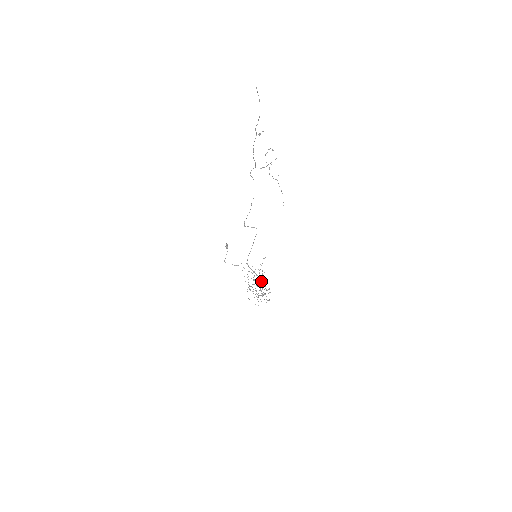
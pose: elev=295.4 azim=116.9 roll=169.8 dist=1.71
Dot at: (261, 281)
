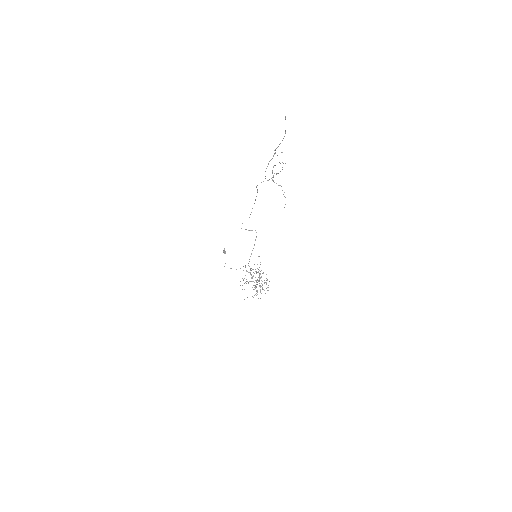
Dot at: (259, 275)
